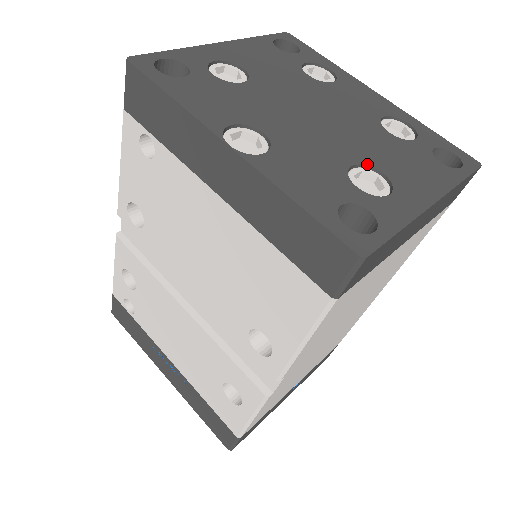
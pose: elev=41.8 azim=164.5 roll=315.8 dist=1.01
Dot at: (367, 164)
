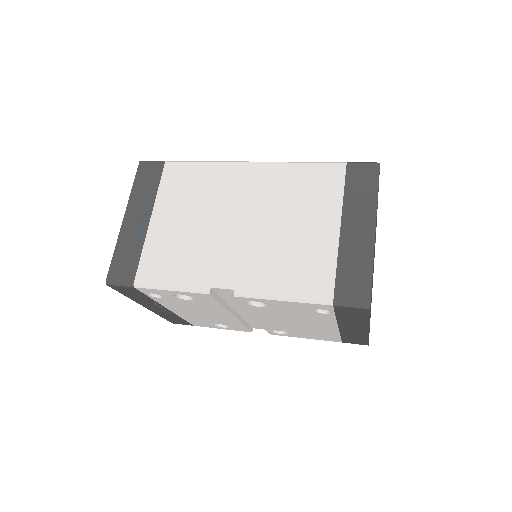
Dot at: occluded
